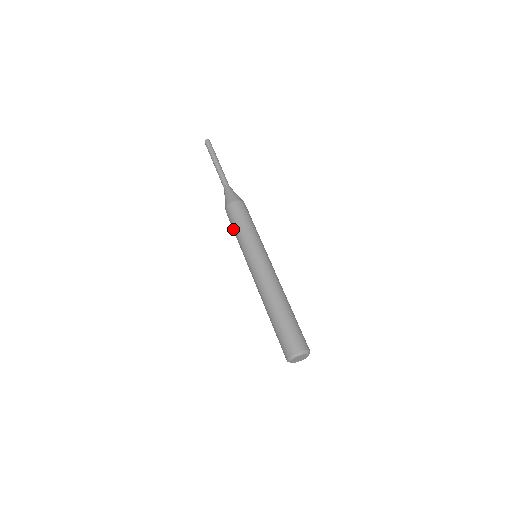
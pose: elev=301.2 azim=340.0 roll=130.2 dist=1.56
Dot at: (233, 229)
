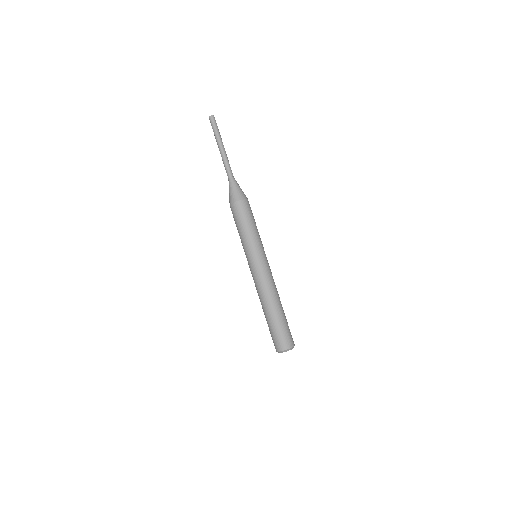
Dot at: (238, 226)
